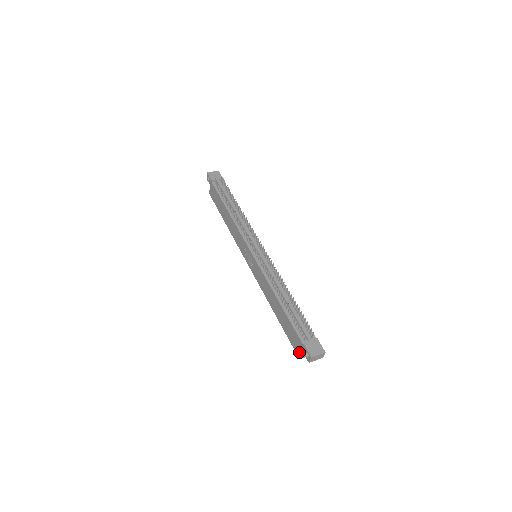
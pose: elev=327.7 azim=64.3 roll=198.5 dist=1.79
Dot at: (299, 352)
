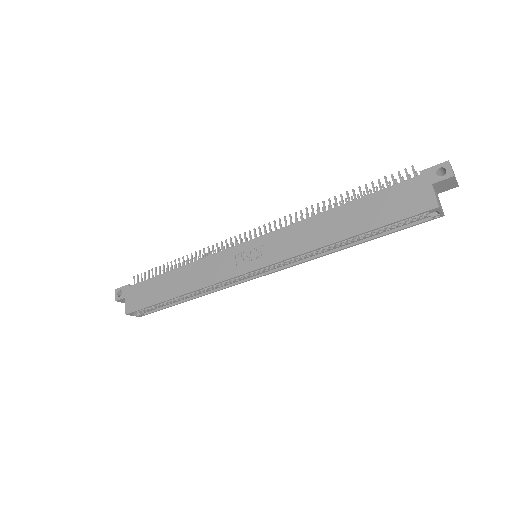
Dot at: (428, 197)
